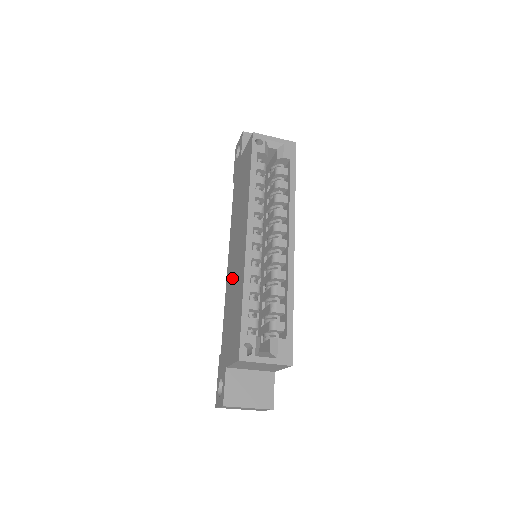
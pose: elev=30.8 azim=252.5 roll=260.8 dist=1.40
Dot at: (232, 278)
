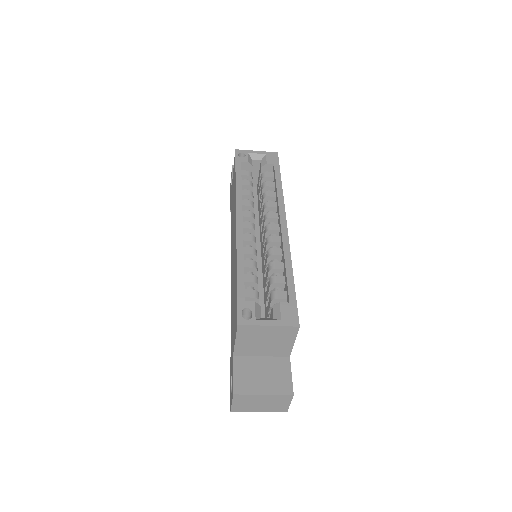
Dot at: (232, 275)
